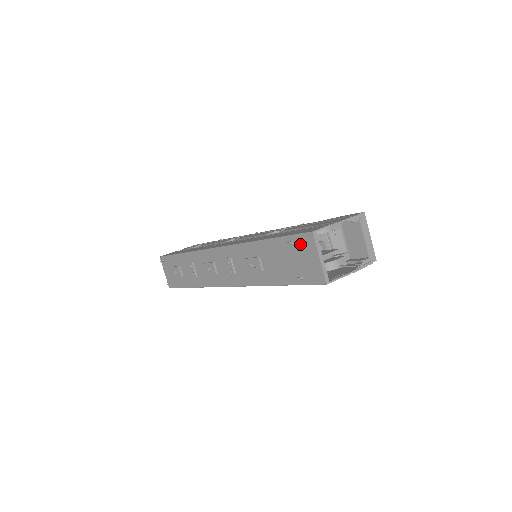
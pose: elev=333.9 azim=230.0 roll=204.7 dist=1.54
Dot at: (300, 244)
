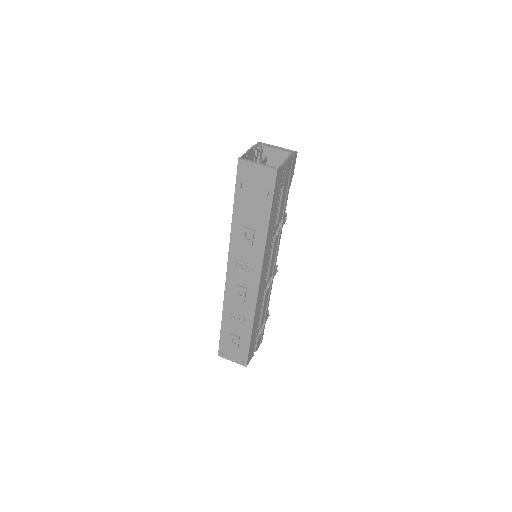
Dot at: (244, 177)
